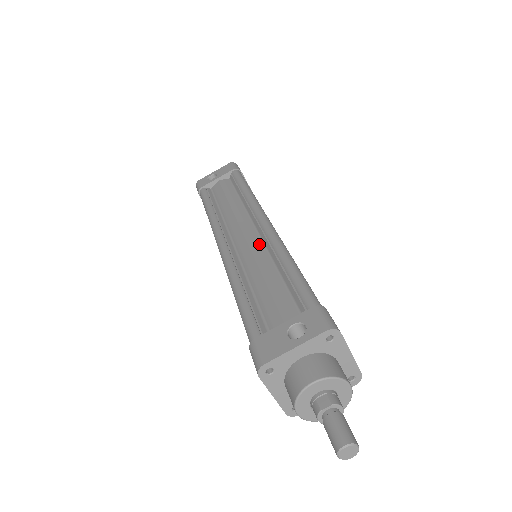
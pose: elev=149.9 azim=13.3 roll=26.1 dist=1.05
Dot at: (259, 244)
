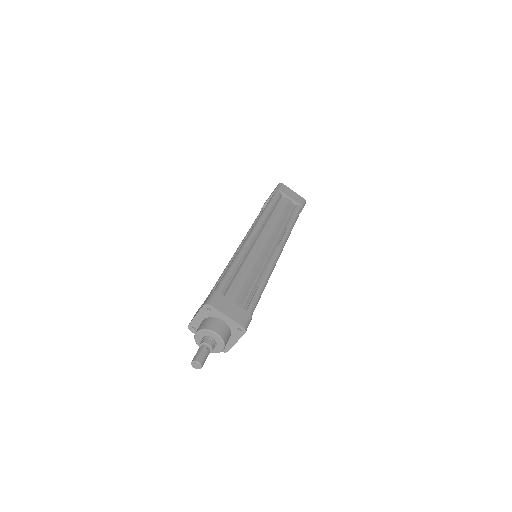
Dot at: occluded
